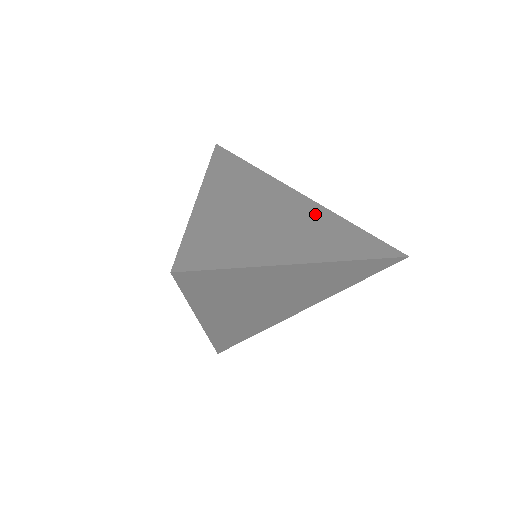
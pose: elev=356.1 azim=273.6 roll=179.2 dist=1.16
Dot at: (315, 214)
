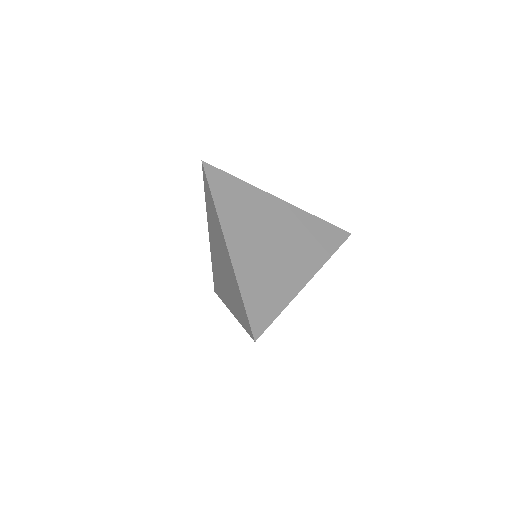
Dot at: (294, 221)
